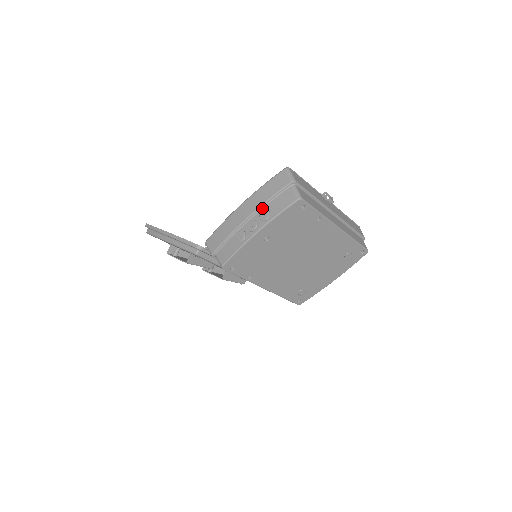
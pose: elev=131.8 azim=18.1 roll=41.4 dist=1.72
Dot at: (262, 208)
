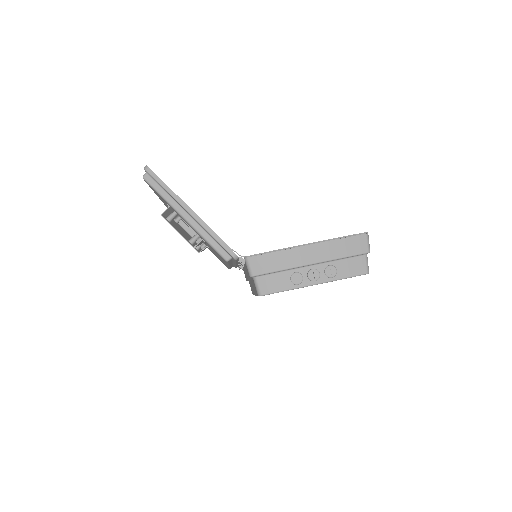
Dot at: (330, 262)
